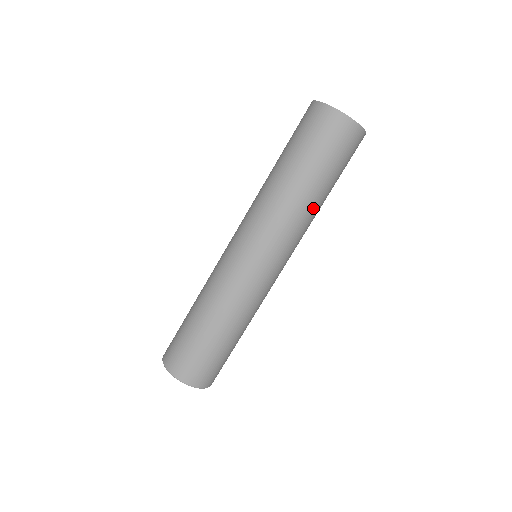
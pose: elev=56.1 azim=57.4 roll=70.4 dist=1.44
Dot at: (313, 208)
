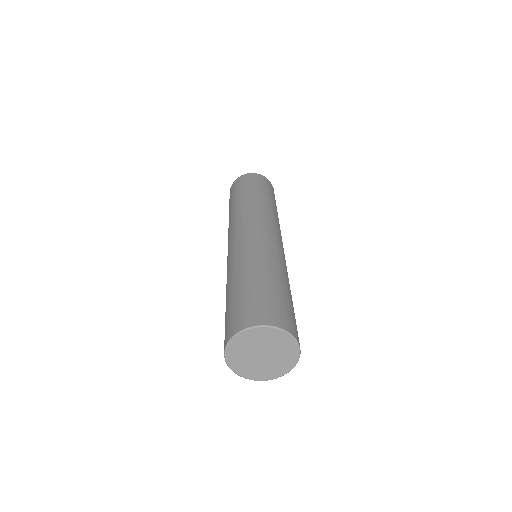
Dot at: (266, 204)
